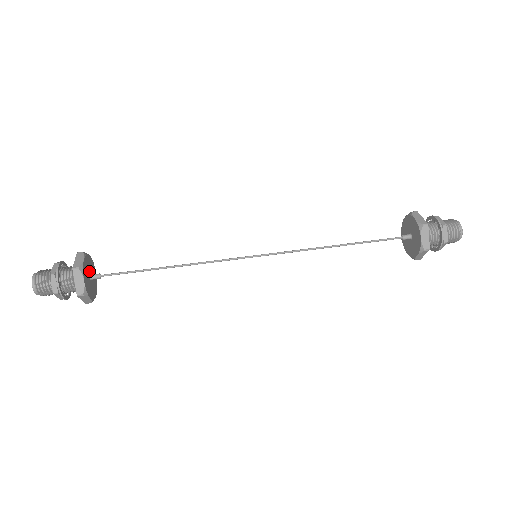
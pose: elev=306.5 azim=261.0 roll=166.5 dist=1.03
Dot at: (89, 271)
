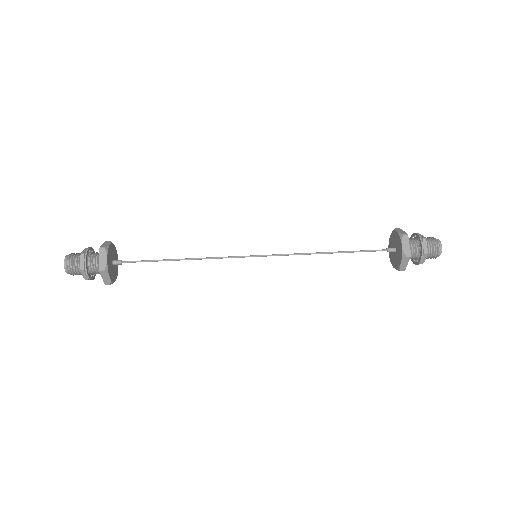
Dot at: (111, 259)
